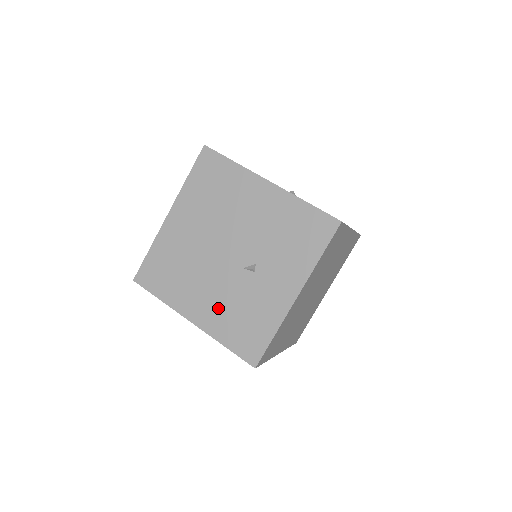
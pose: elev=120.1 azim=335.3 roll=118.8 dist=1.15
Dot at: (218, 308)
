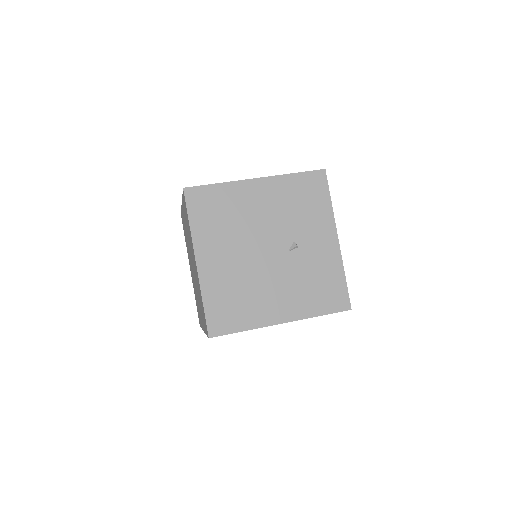
Dot at: (294, 295)
